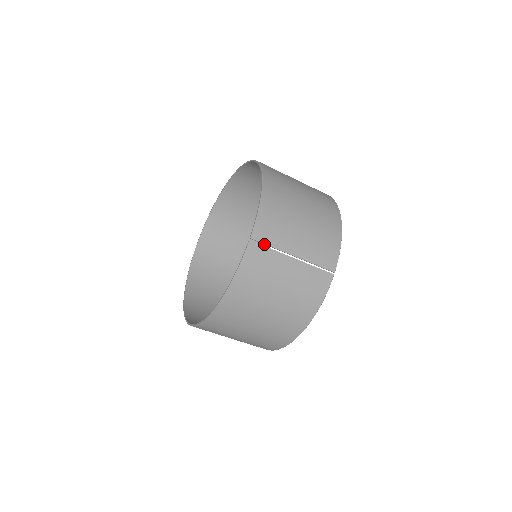
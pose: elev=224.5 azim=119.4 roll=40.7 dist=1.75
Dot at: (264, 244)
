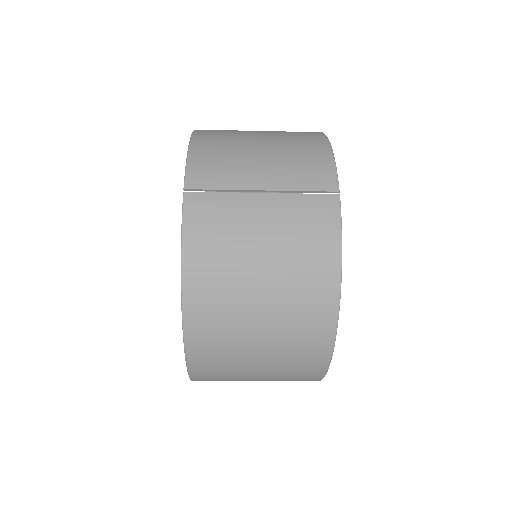
Dot at: occluded
